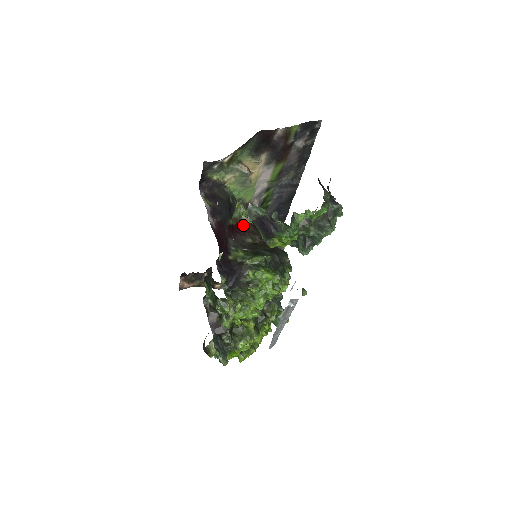
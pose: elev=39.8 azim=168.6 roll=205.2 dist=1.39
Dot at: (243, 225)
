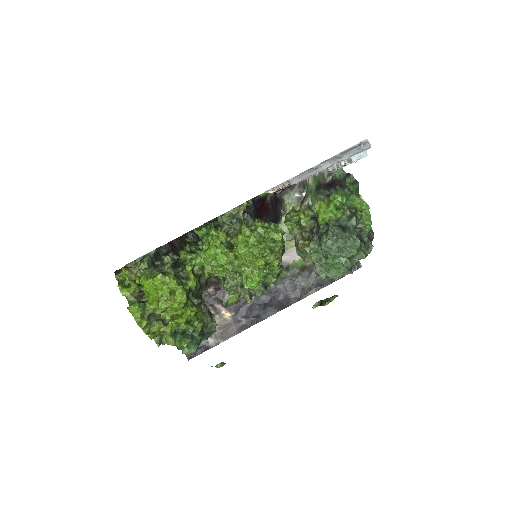
Dot at: occluded
